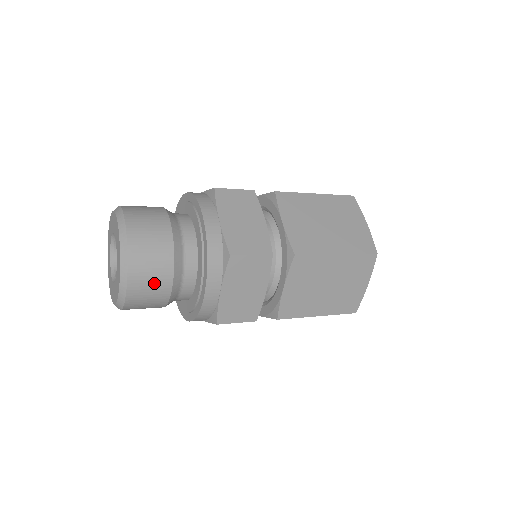
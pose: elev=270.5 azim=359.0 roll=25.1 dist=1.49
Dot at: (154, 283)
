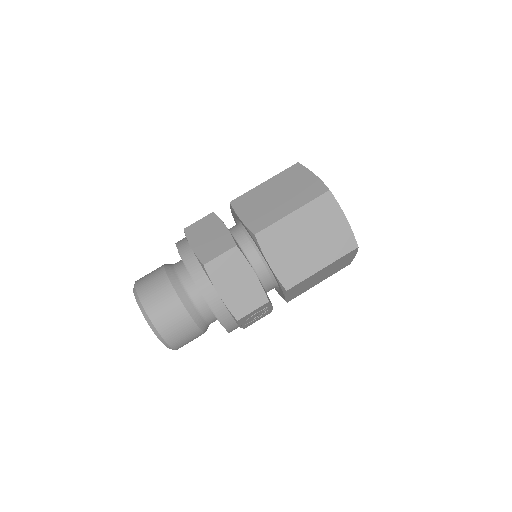
Dot at: (173, 316)
